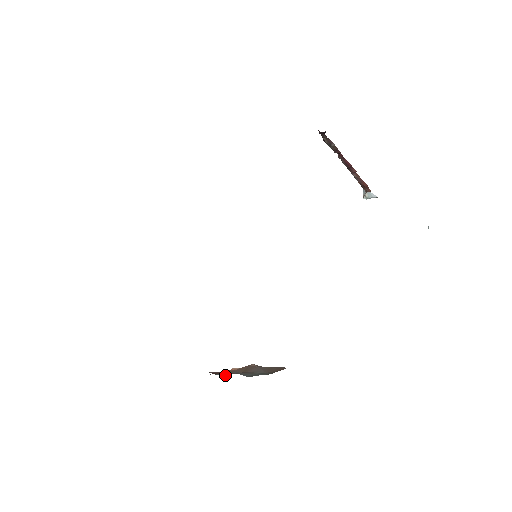
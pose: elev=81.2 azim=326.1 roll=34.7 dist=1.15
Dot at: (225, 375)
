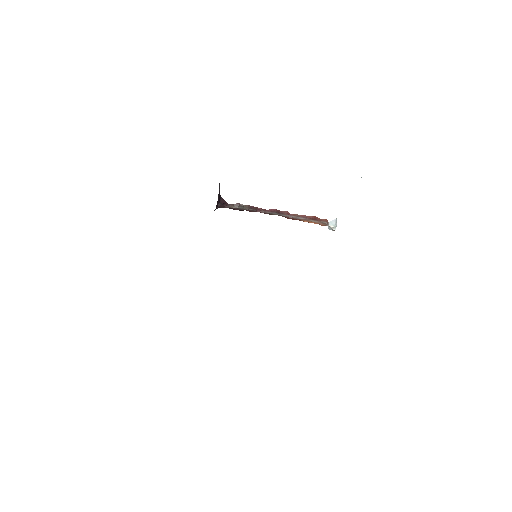
Dot at: occluded
